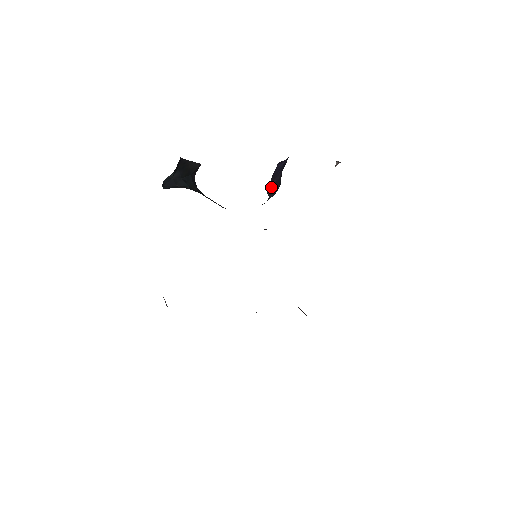
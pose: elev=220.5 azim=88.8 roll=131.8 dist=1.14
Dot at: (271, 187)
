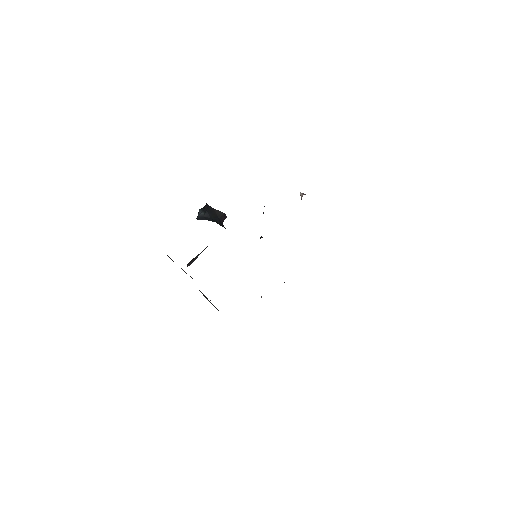
Dot at: occluded
